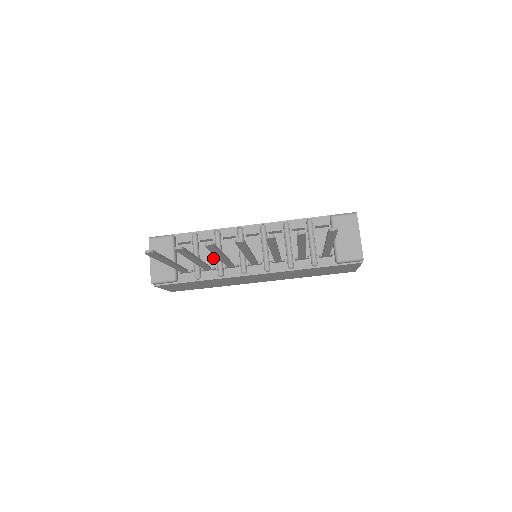
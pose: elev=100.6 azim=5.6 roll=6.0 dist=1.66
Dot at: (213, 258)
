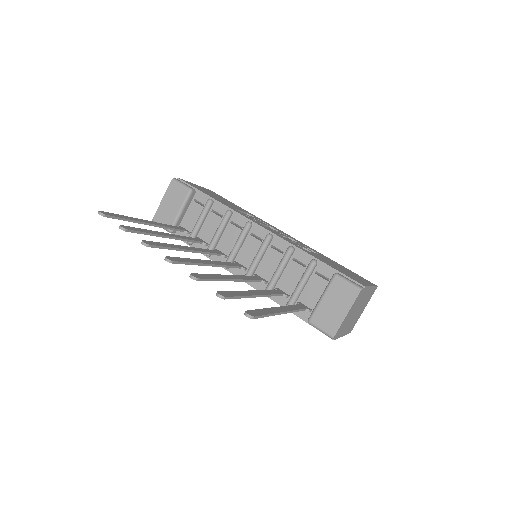
Dot at: (212, 234)
